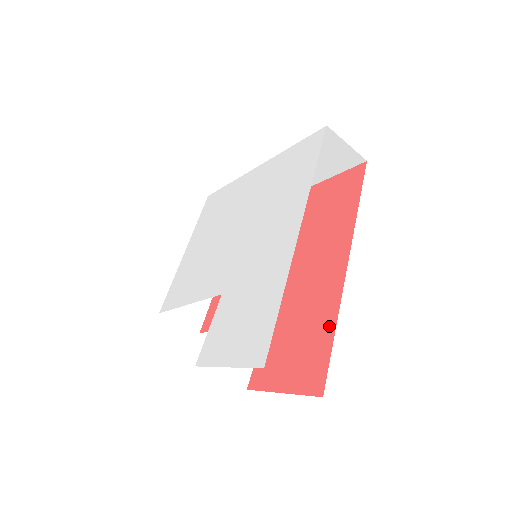
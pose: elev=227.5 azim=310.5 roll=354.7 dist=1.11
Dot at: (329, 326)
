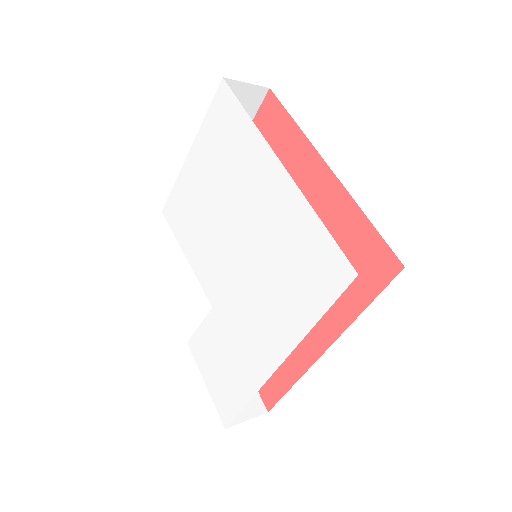
Dot at: (290, 378)
